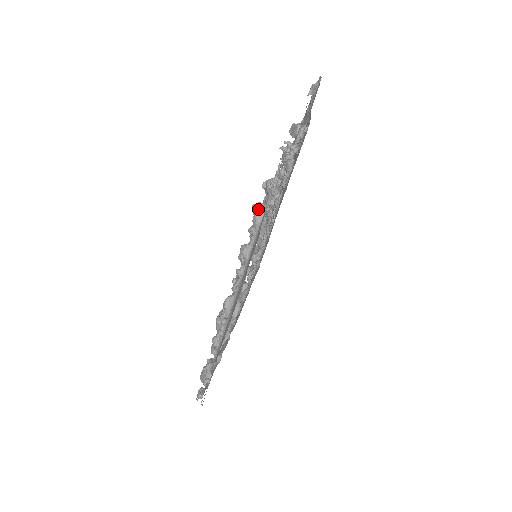
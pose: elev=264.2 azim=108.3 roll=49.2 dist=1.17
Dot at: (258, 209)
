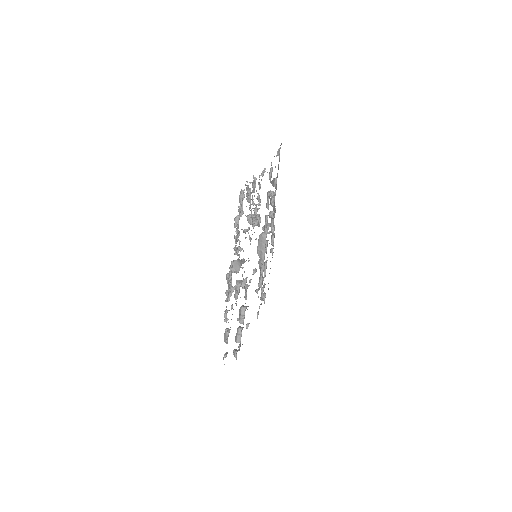
Dot at: (241, 194)
